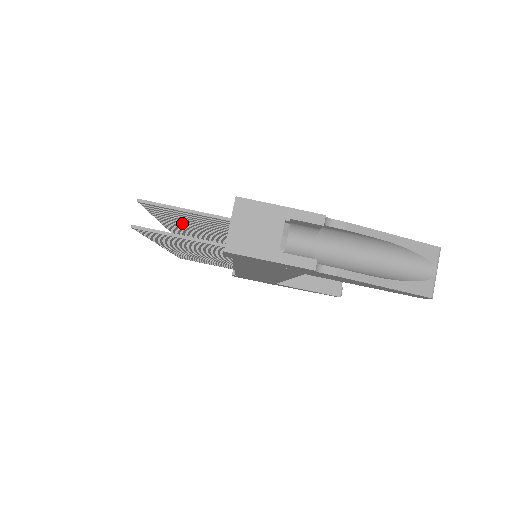
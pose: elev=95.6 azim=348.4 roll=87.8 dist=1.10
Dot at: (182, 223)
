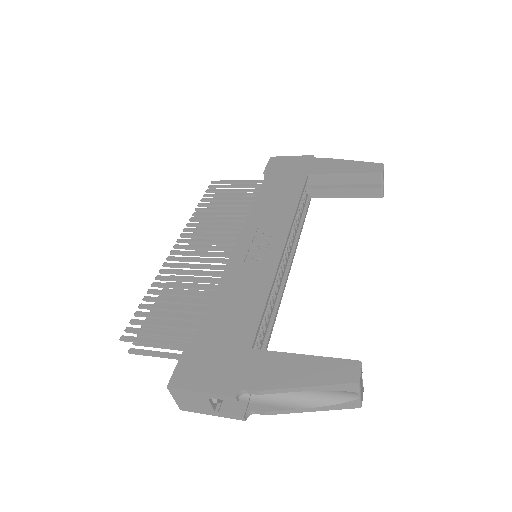
Dot at: occluded
